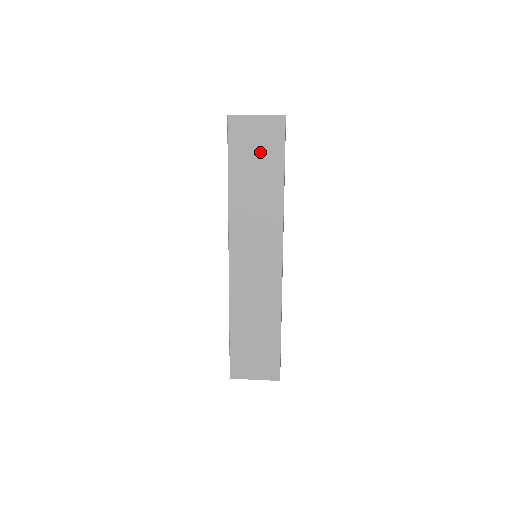
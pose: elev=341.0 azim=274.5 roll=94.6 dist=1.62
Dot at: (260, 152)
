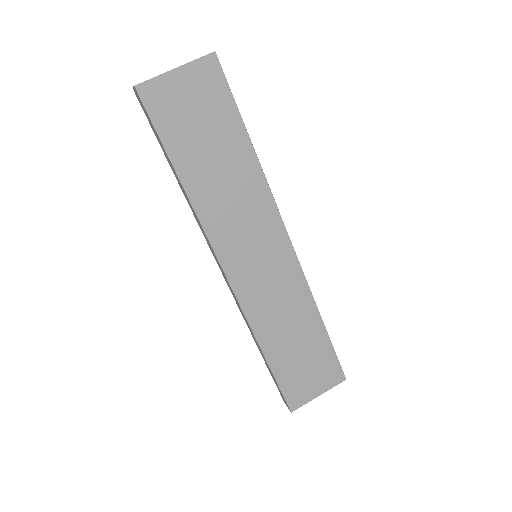
Dot at: (204, 118)
